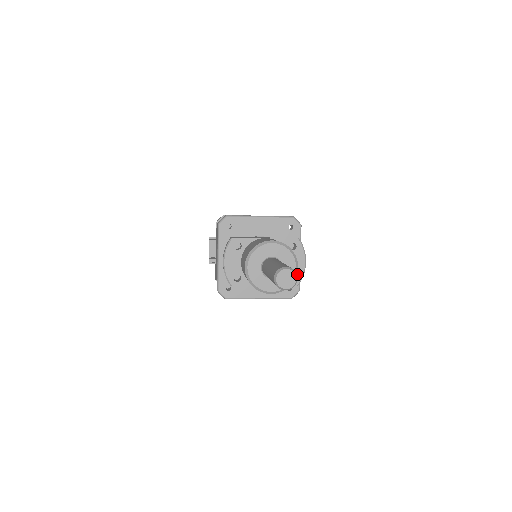
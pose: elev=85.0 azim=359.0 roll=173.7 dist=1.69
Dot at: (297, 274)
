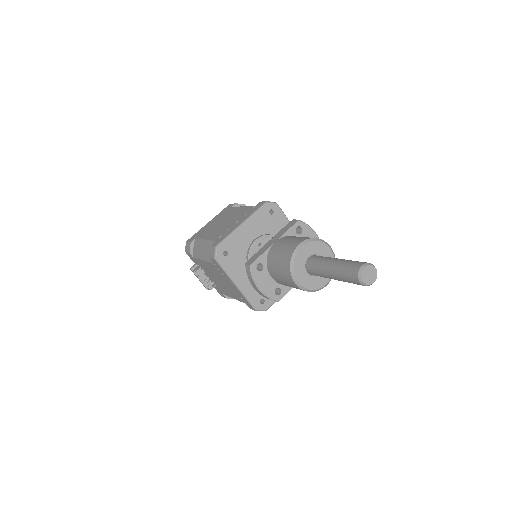
Dot at: occluded
